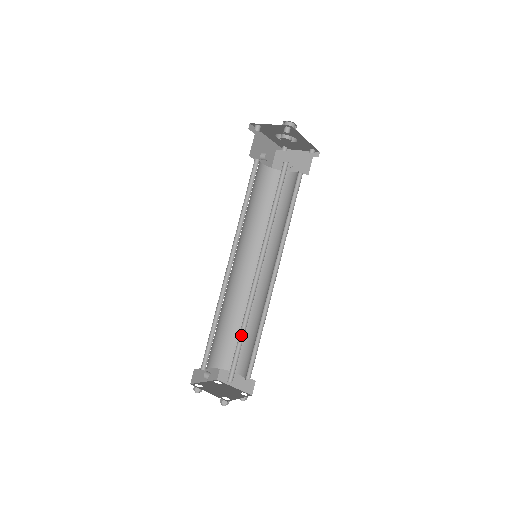
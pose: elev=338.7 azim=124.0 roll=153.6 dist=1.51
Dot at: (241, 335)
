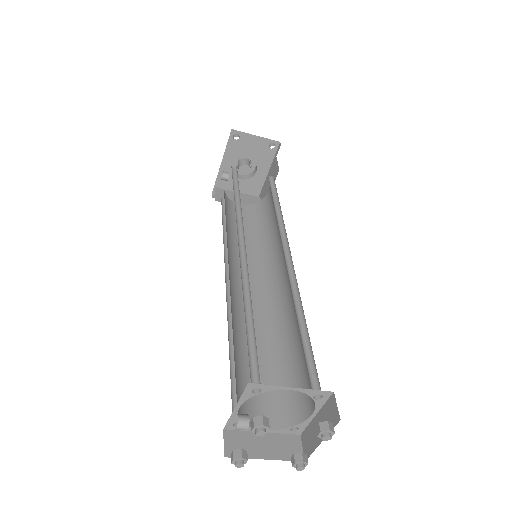
Dot at: (299, 328)
